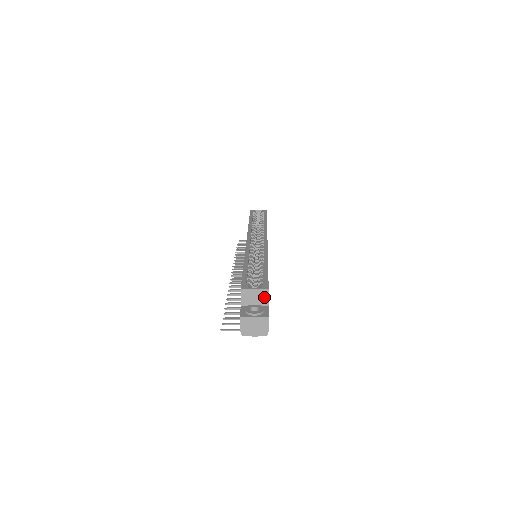
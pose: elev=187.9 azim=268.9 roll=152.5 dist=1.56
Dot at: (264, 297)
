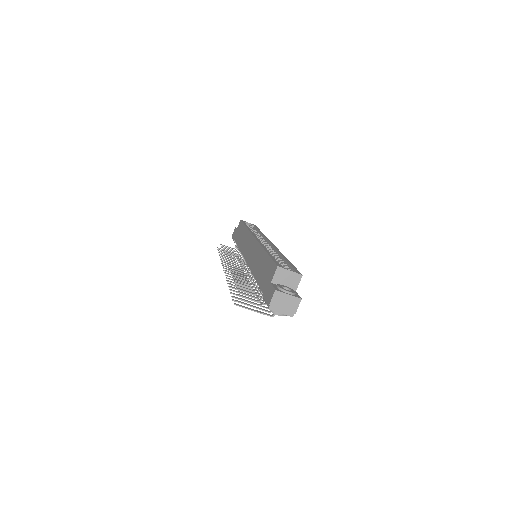
Dot at: (295, 281)
